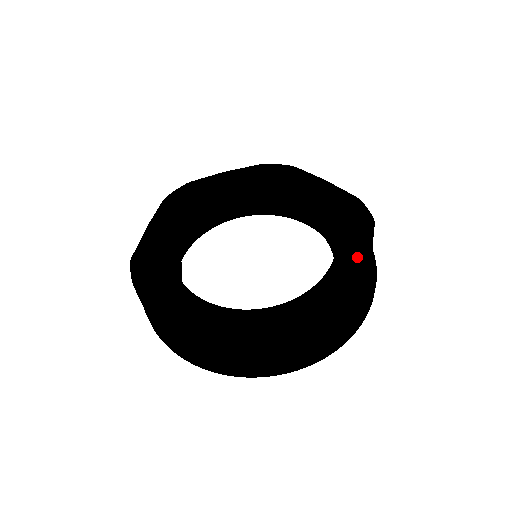
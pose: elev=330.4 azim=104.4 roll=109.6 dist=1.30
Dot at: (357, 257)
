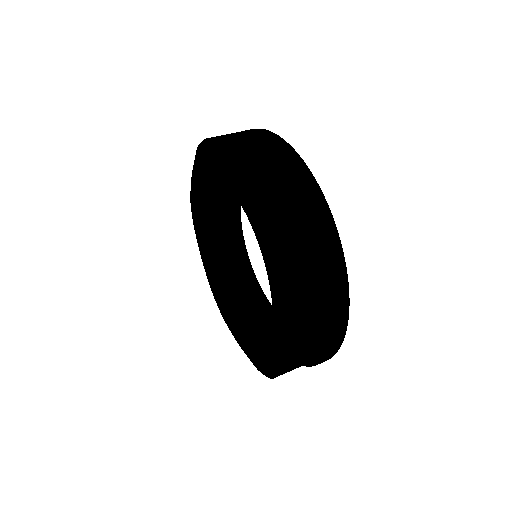
Dot at: (273, 358)
